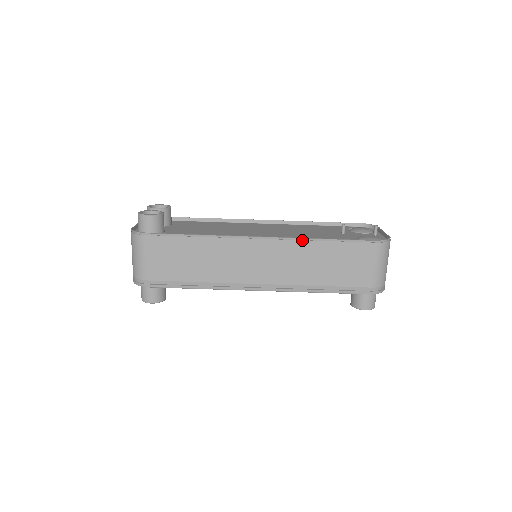
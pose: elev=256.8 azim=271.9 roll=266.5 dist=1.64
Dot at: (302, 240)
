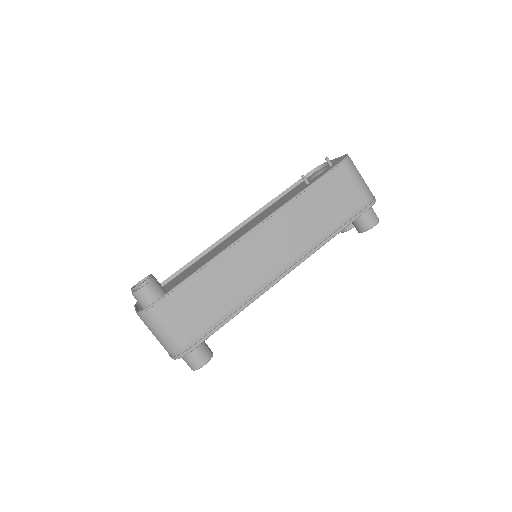
Dot at: (286, 205)
